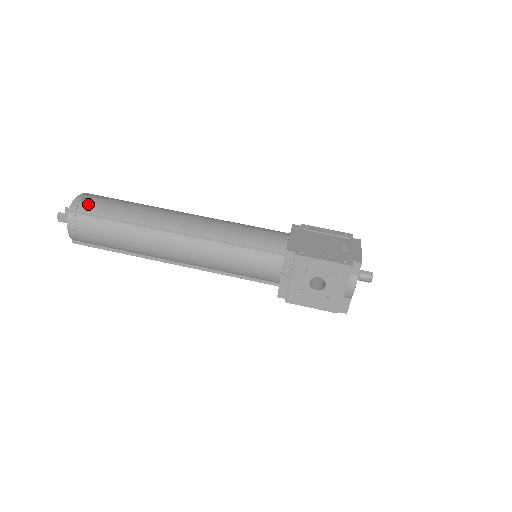
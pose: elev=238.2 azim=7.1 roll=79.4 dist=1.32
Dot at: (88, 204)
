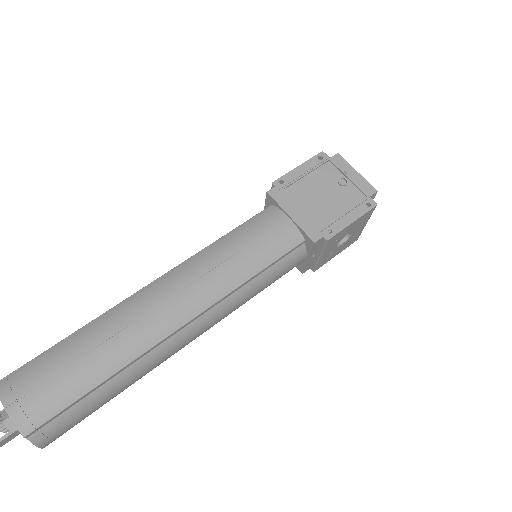
Dot at: (40, 406)
